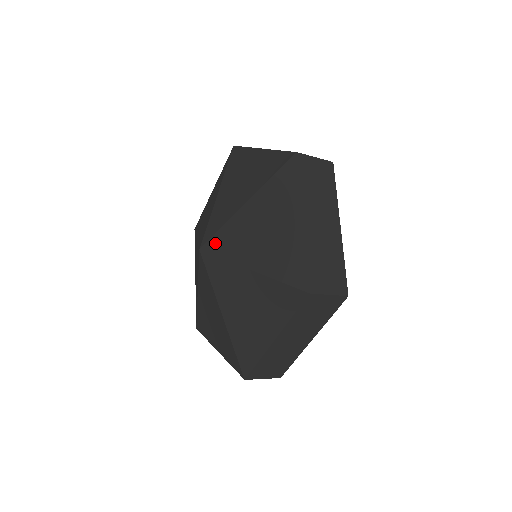
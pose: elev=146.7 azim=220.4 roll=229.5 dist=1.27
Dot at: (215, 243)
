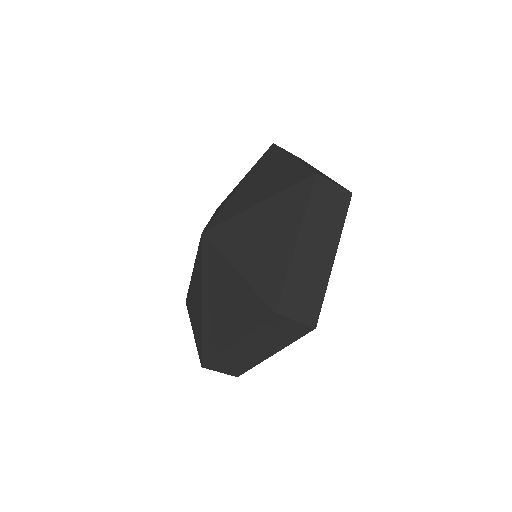
Dot at: (217, 219)
